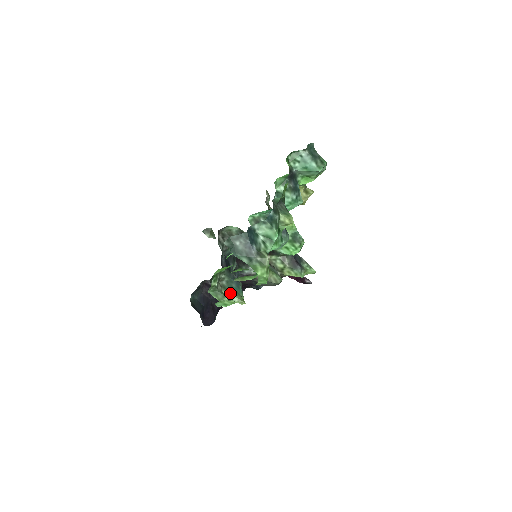
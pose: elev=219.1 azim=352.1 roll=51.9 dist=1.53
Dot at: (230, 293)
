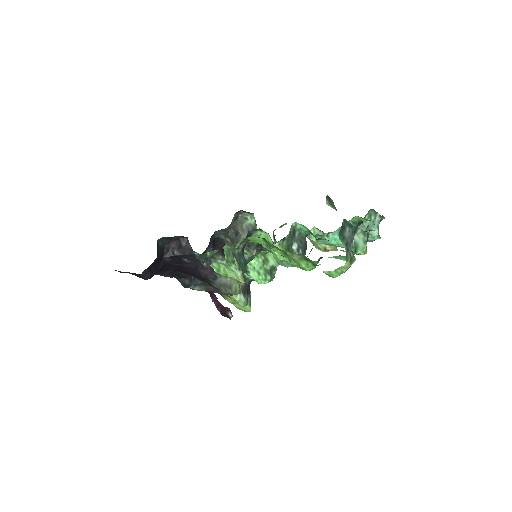
Dot at: (239, 264)
